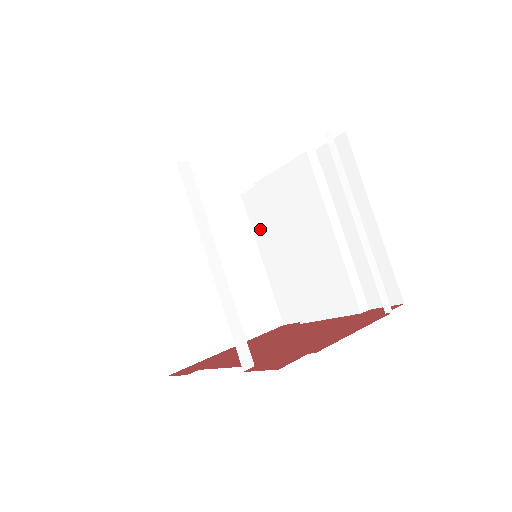
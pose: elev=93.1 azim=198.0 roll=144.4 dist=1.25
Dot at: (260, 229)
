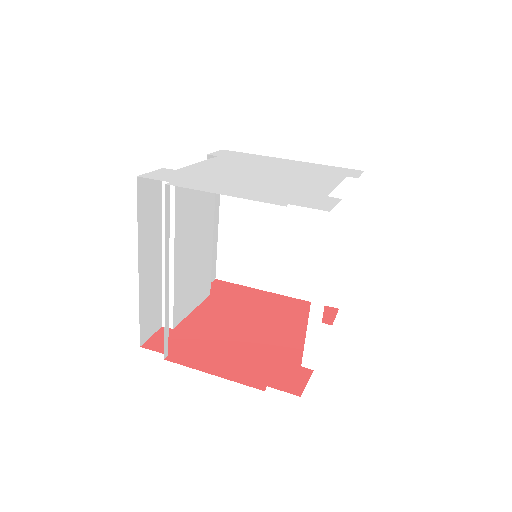
Dot at: occluded
